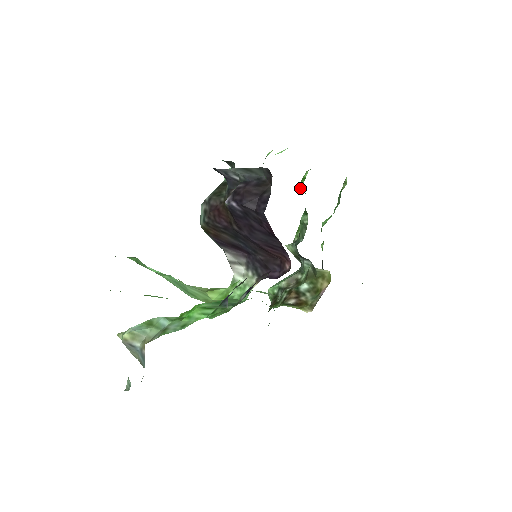
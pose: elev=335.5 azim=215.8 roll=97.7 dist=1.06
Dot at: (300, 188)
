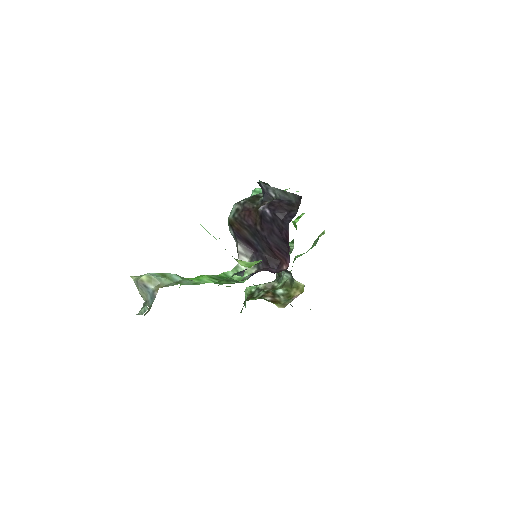
Dot at: (293, 223)
